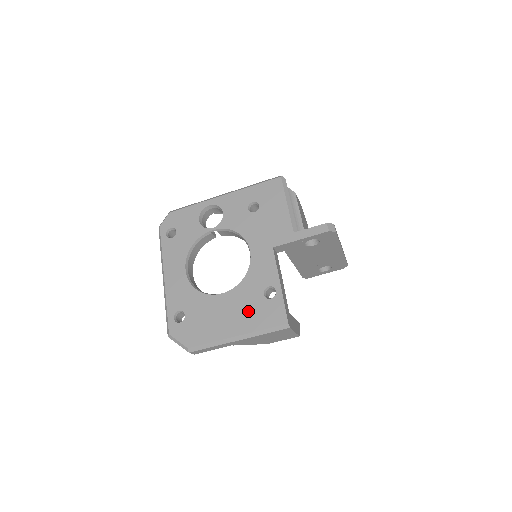
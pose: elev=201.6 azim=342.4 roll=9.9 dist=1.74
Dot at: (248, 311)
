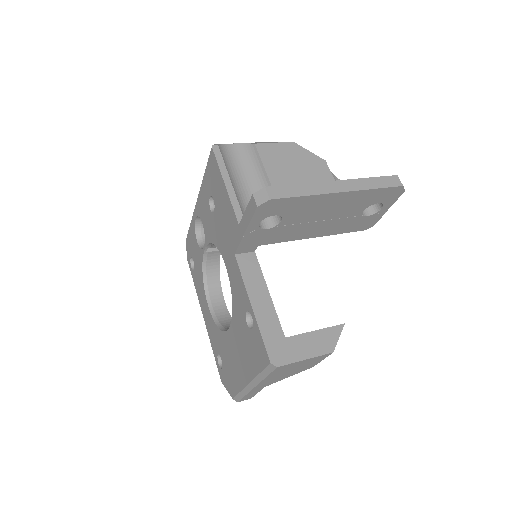
Dot at: (245, 349)
